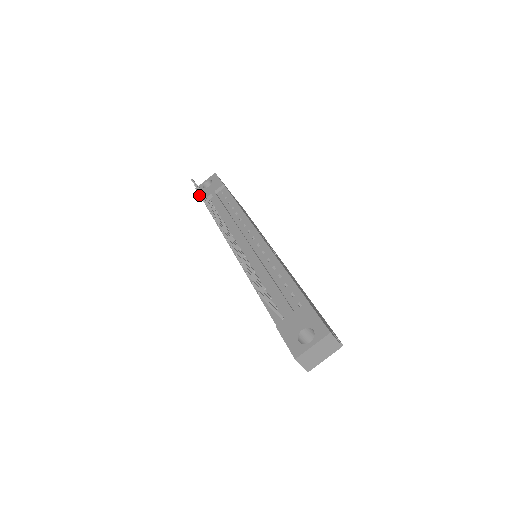
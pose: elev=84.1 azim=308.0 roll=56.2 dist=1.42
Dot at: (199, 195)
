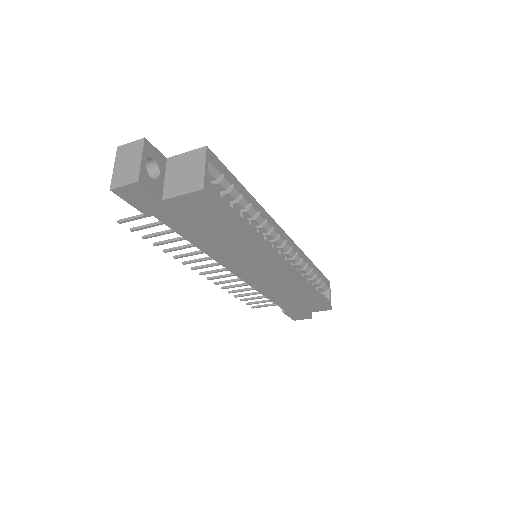
Dot at: occluded
